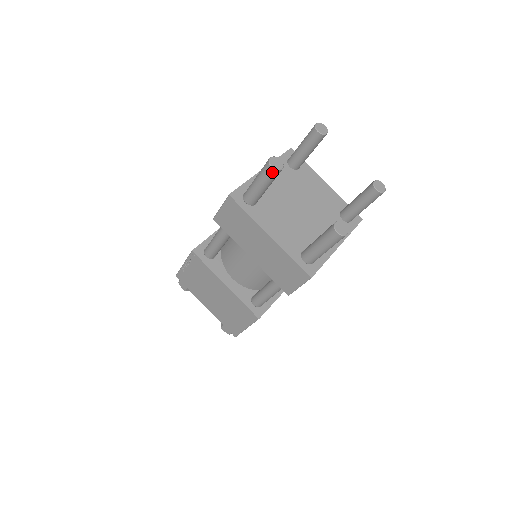
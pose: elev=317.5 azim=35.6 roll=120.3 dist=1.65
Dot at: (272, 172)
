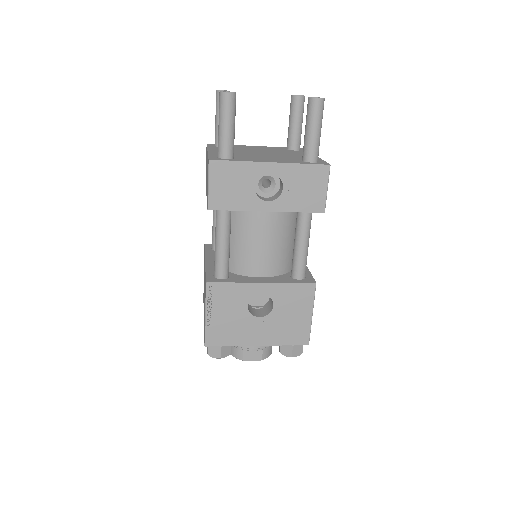
Dot at: (217, 95)
